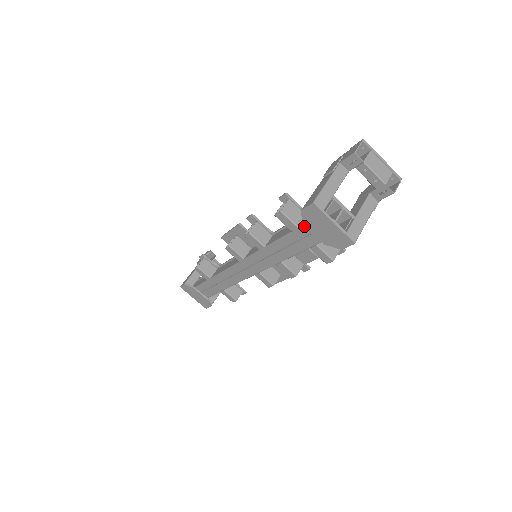
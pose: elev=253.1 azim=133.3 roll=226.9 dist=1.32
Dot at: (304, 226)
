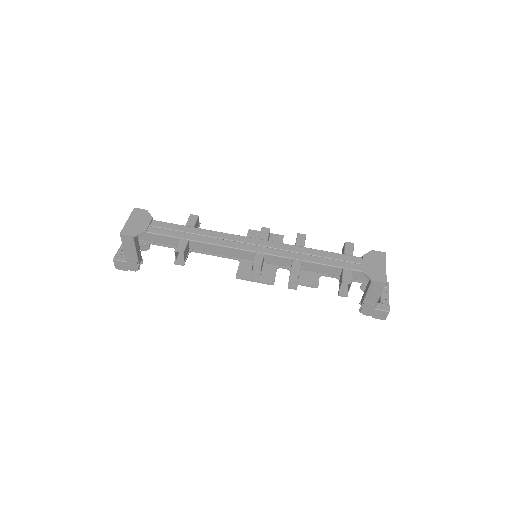
Dot at: (359, 258)
